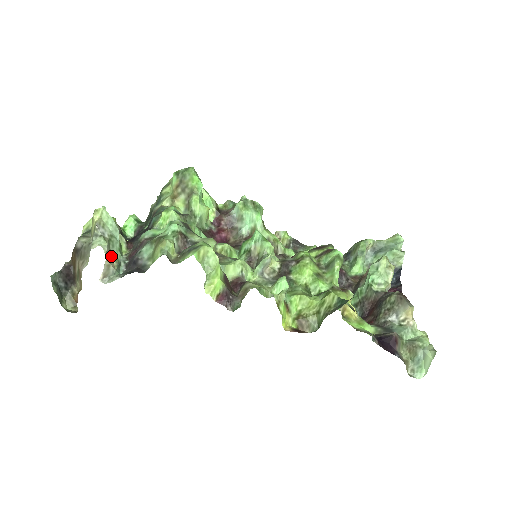
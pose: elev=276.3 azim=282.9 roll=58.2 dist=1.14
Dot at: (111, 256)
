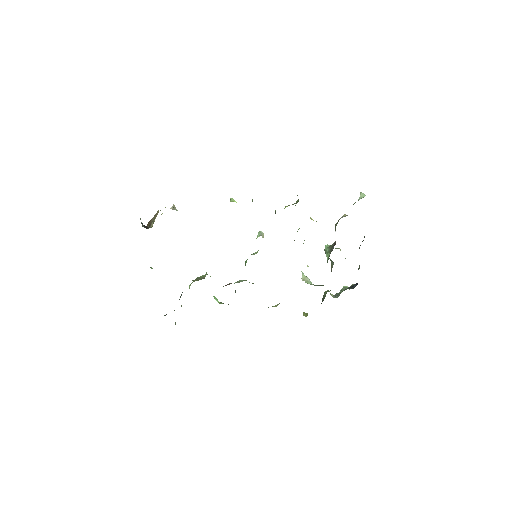
Dot at: occluded
